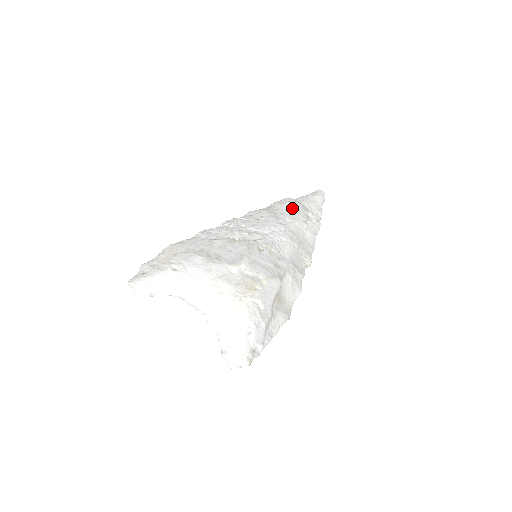
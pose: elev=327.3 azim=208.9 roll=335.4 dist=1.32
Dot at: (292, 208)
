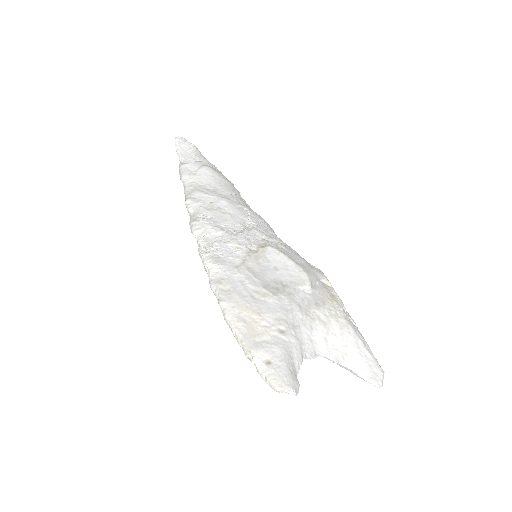
Dot at: (214, 176)
